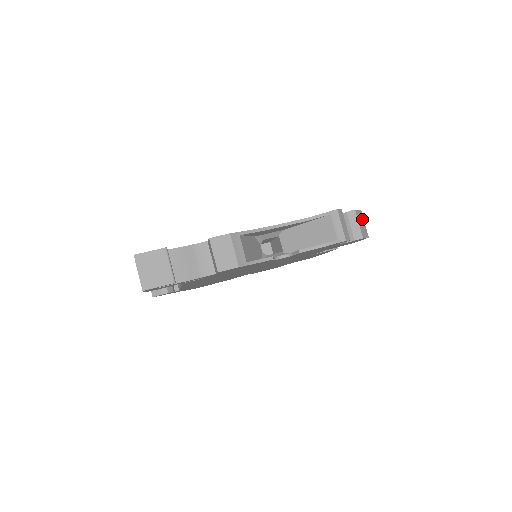
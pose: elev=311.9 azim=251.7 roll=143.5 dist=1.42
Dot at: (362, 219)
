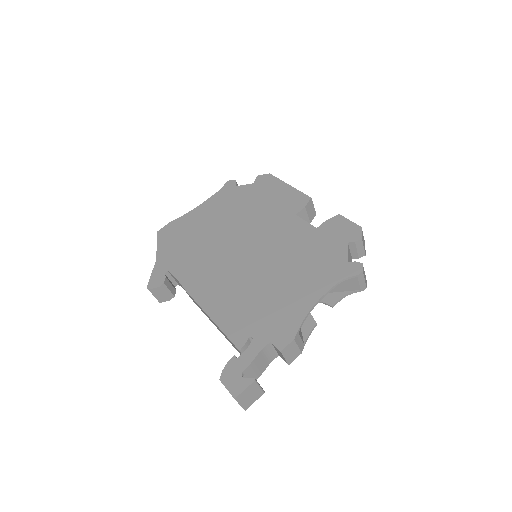
Dot at: occluded
